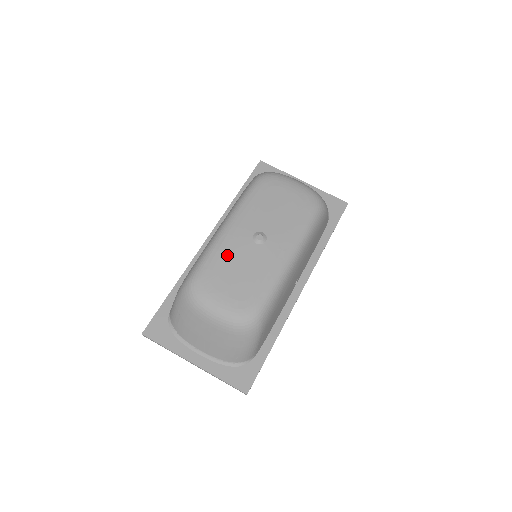
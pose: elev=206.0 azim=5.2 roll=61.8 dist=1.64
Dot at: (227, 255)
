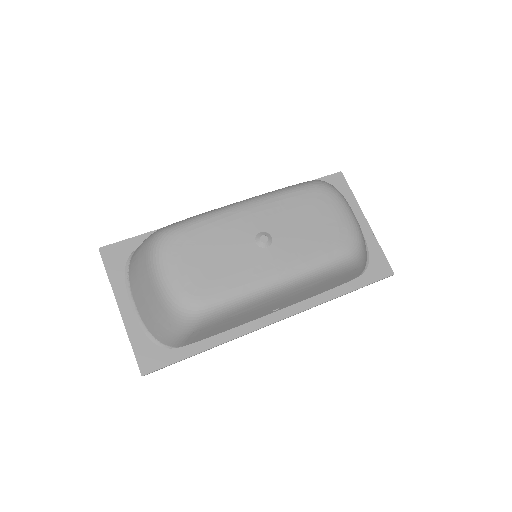
Dot at: (219, 232)
